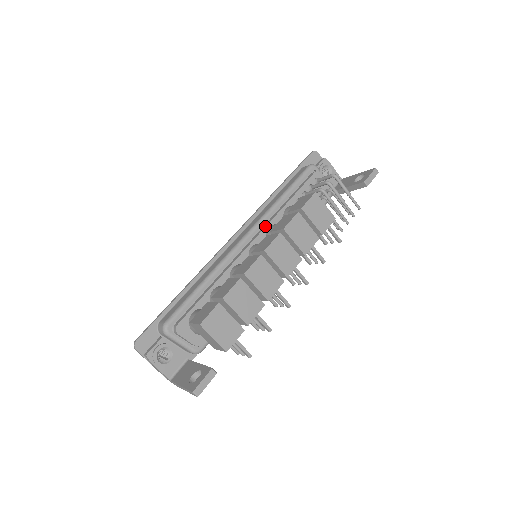
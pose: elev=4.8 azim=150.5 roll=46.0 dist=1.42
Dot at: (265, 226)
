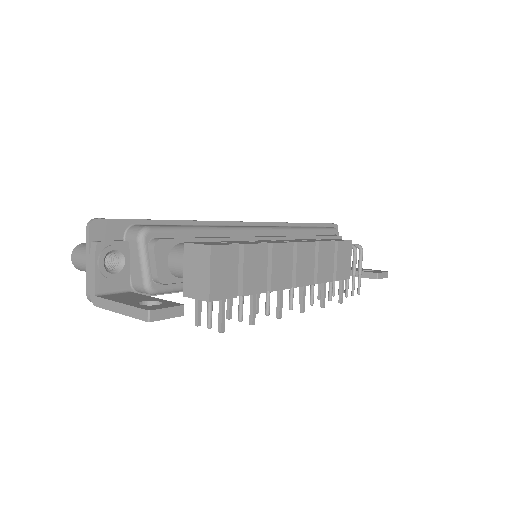
Dot at: (284, 236)
